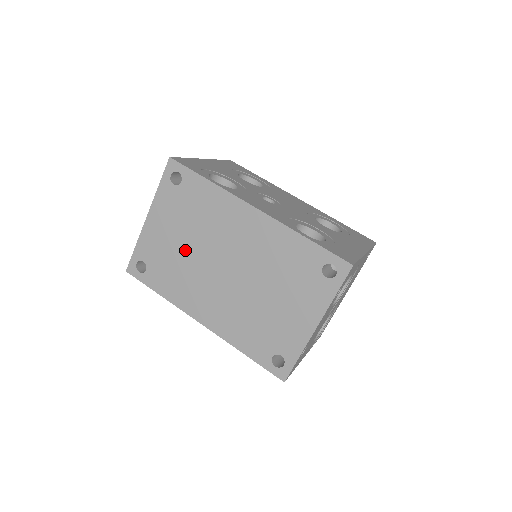
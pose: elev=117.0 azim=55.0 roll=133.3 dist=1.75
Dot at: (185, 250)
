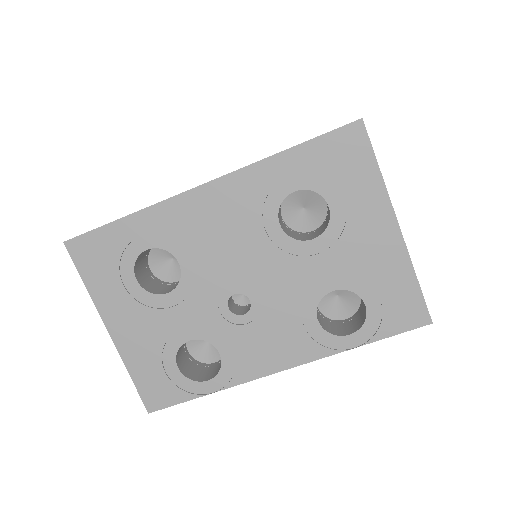
Dot at: occluded
